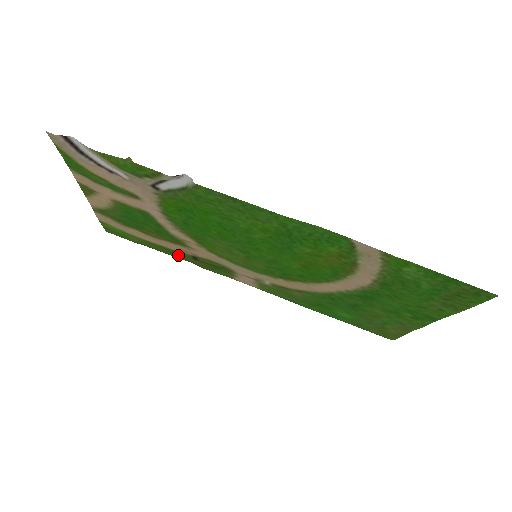
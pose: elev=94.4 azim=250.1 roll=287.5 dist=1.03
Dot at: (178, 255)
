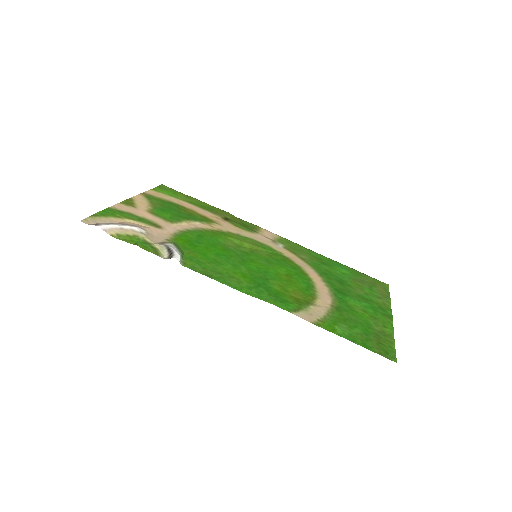
Dot at: (216, 210)
